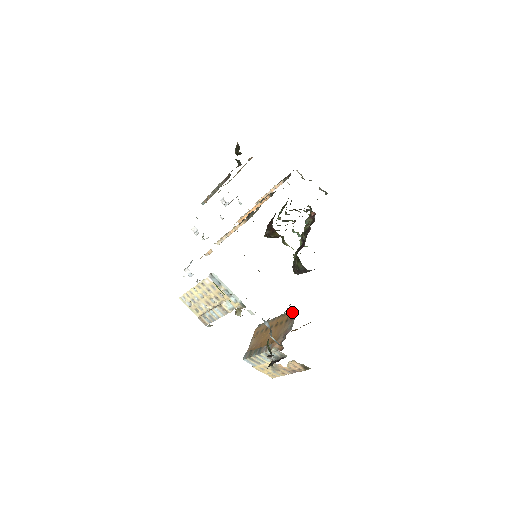
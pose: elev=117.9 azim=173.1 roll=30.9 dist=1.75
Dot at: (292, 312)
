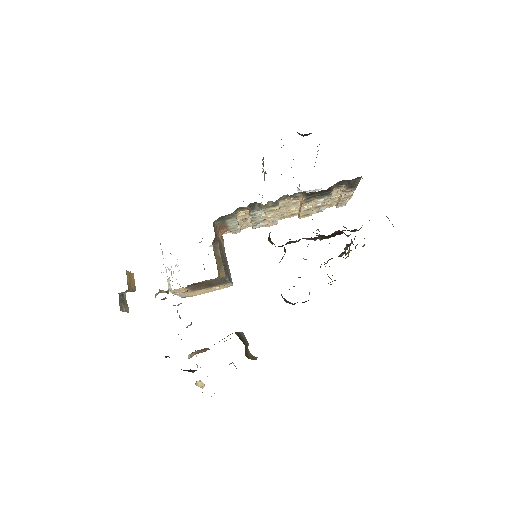
Dot at: (232, 333)
